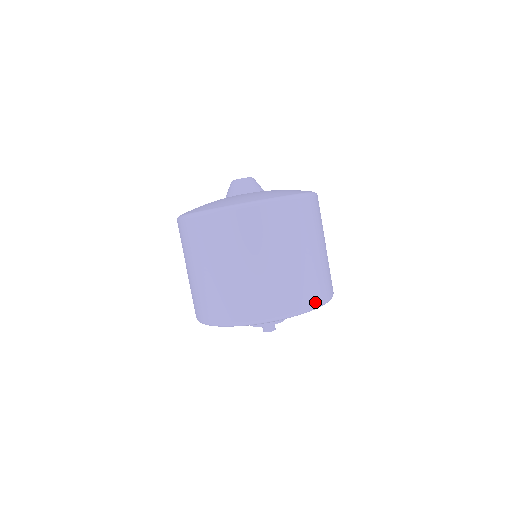
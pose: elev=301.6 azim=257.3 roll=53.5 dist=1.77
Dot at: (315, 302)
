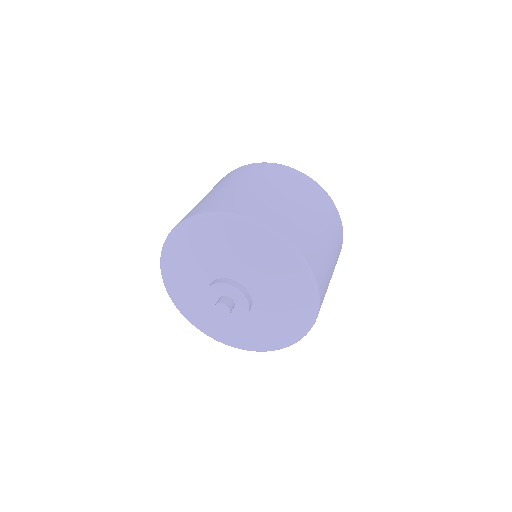
Dot at: (286, 235)
